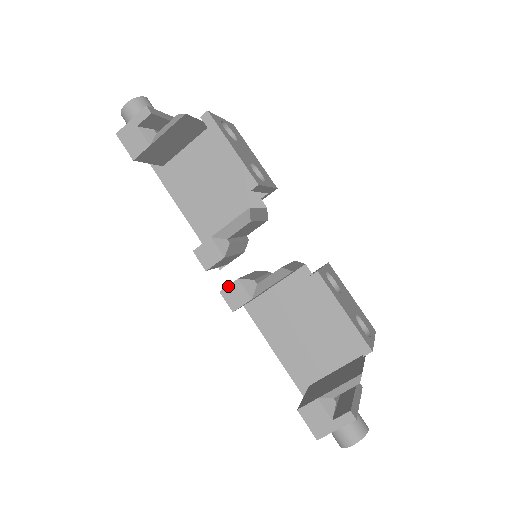
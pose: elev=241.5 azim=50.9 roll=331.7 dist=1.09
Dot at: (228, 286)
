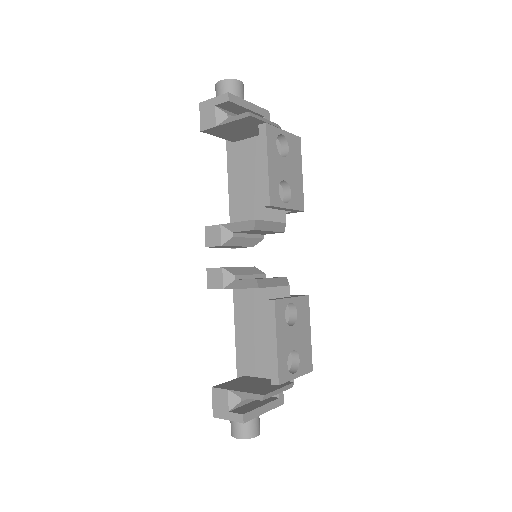
Dot at: (214, 268)
